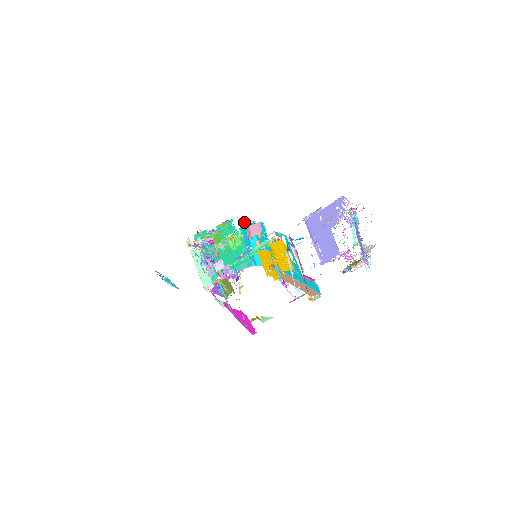
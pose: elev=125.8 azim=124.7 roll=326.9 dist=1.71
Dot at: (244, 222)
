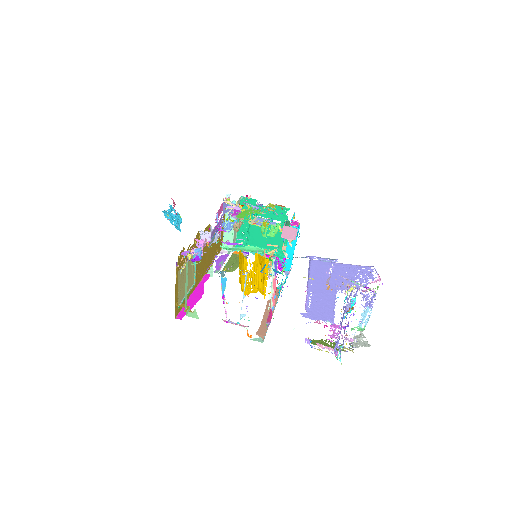
Dot at: (292, 219)
